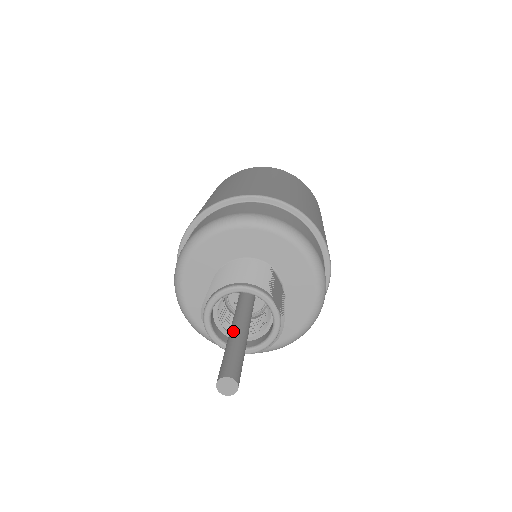
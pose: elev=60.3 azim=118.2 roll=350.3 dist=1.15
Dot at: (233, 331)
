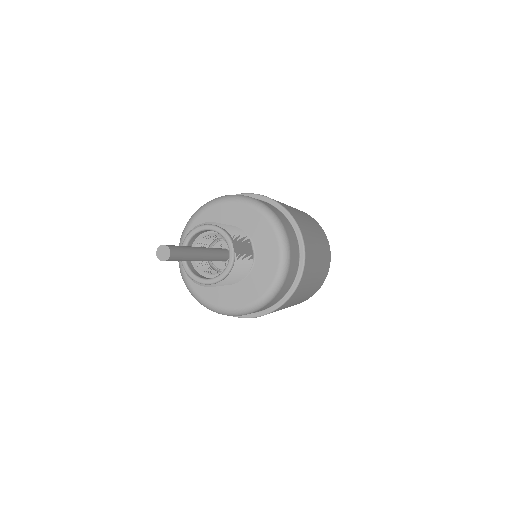
Dot at: occluded
